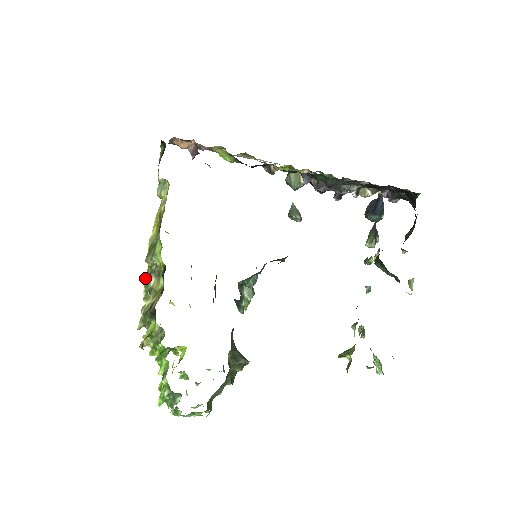
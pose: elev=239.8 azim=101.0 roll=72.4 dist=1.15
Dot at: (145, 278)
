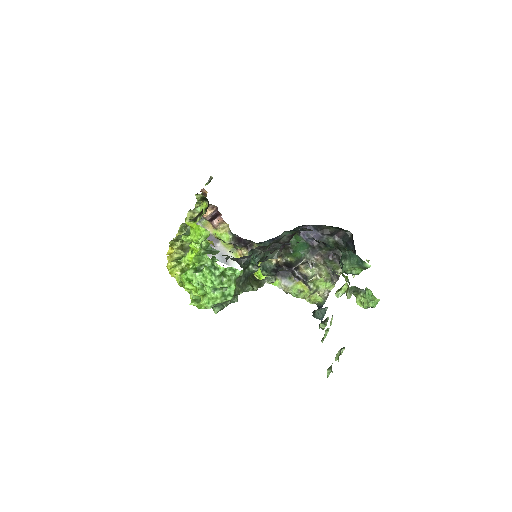
Dot at: (182, 224)
